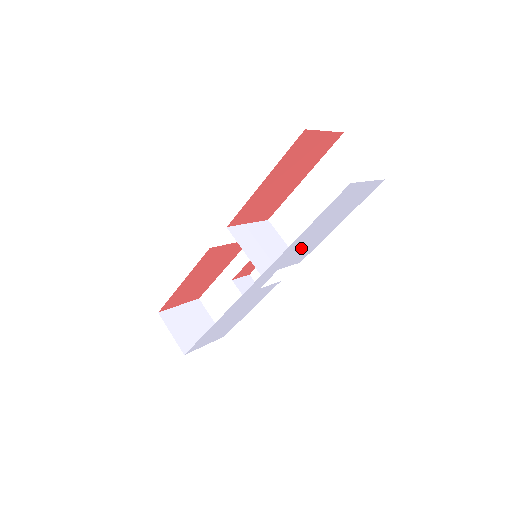
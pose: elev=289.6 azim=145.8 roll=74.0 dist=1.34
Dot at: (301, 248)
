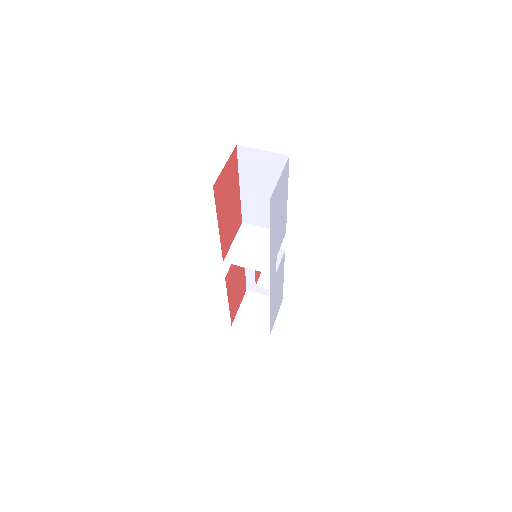
Dot at: (278, 236)
